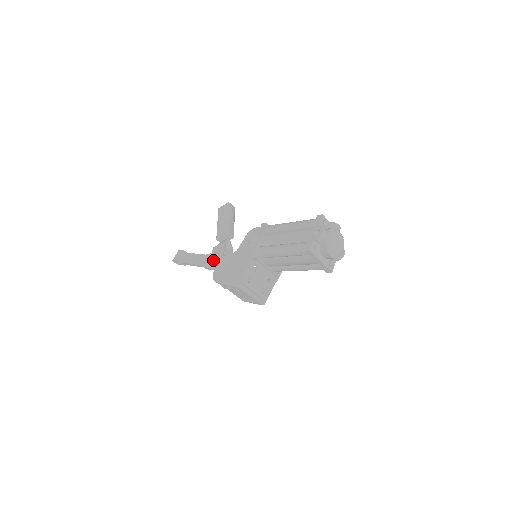
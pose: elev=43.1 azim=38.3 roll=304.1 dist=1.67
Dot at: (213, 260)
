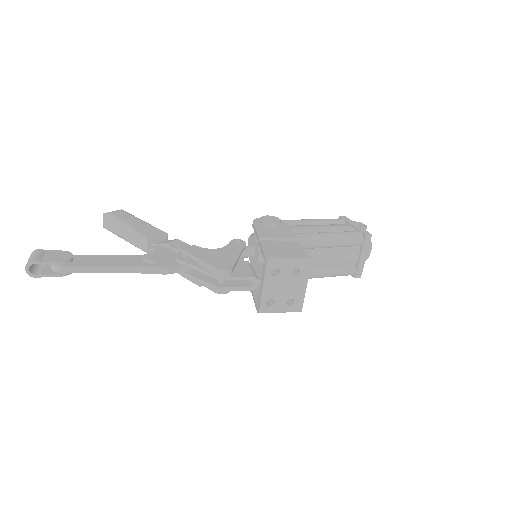
Dot at: (167, 259)
